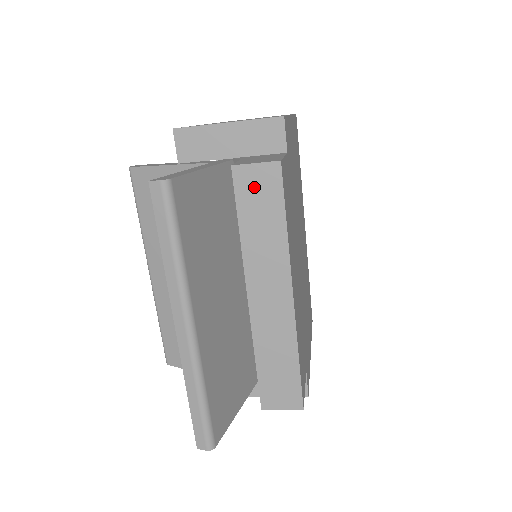
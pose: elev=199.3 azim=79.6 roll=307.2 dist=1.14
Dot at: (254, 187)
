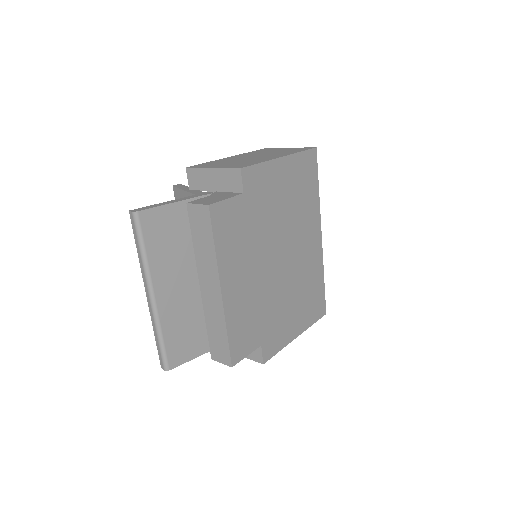
Dot at: (198, 218)
